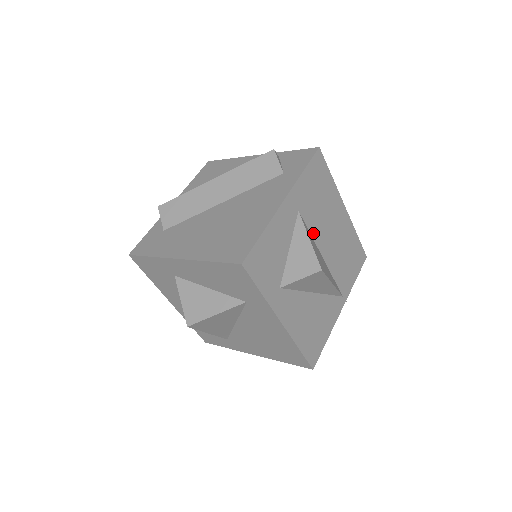
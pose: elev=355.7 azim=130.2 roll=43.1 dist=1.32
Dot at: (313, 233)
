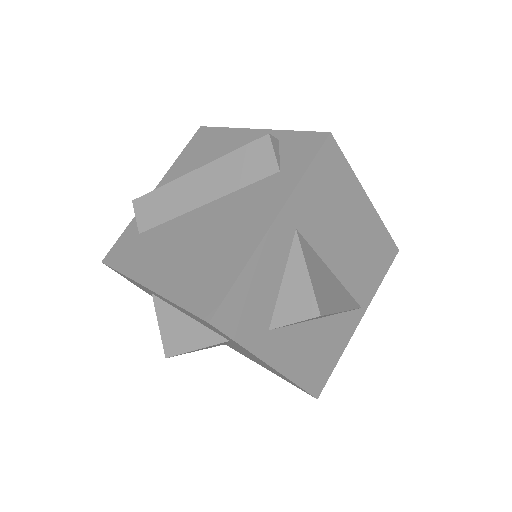
Dot at: (319, 249)
